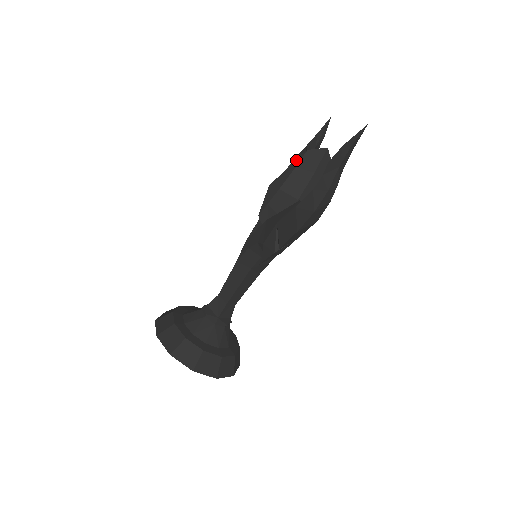
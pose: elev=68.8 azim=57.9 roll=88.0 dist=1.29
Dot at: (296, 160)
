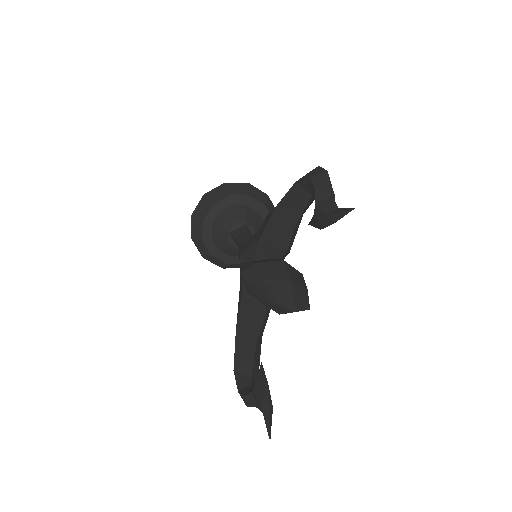
Dot at: (260, 292)
